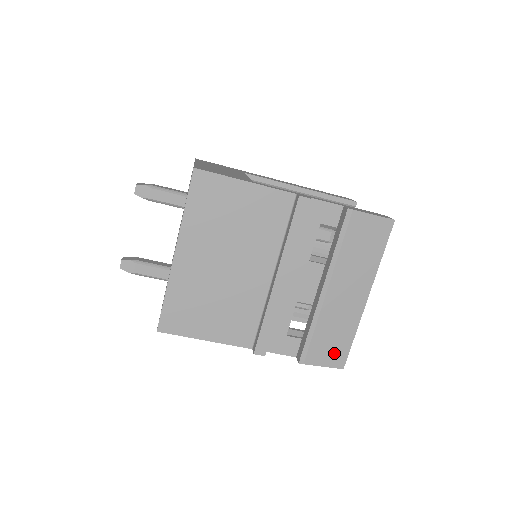
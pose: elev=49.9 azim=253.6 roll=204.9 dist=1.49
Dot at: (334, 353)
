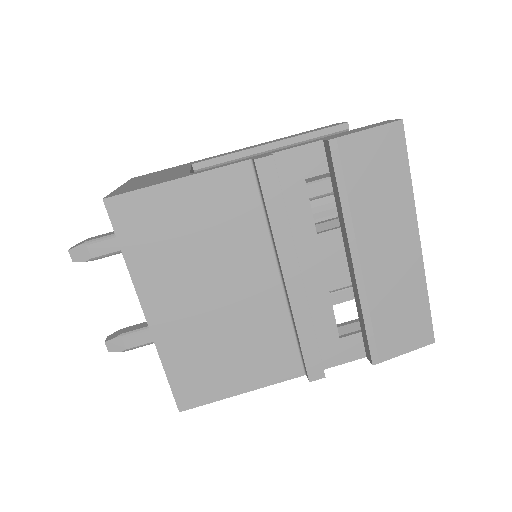
Dot at: (412, 330)
